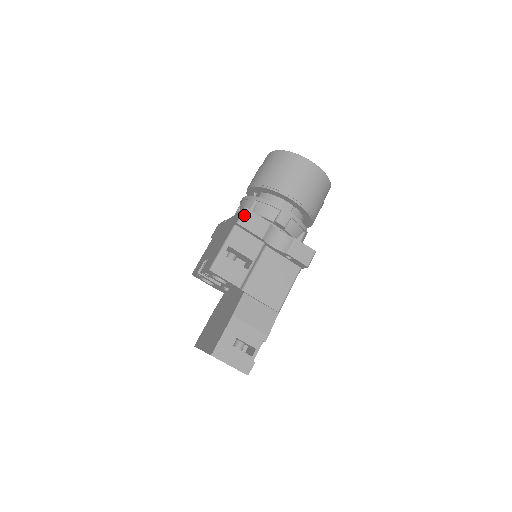
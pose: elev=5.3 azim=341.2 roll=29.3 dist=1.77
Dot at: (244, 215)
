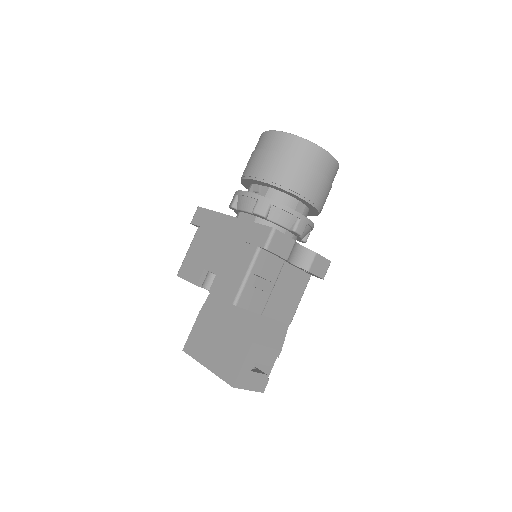
Dot at: (272, 238)
